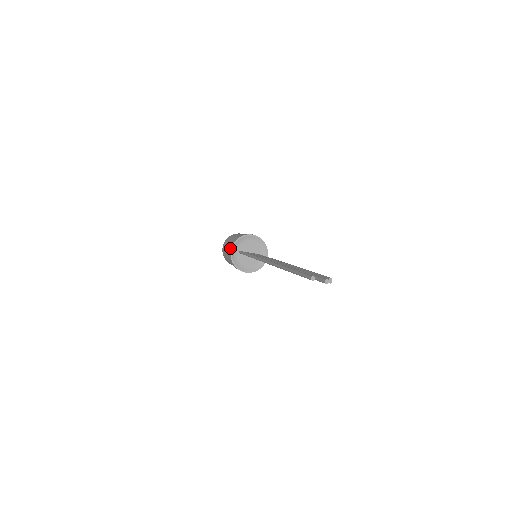
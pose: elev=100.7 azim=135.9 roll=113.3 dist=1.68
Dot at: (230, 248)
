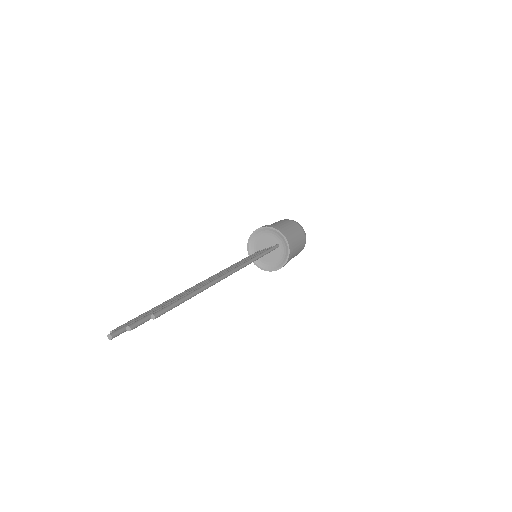
Dot at: (249, 253)
